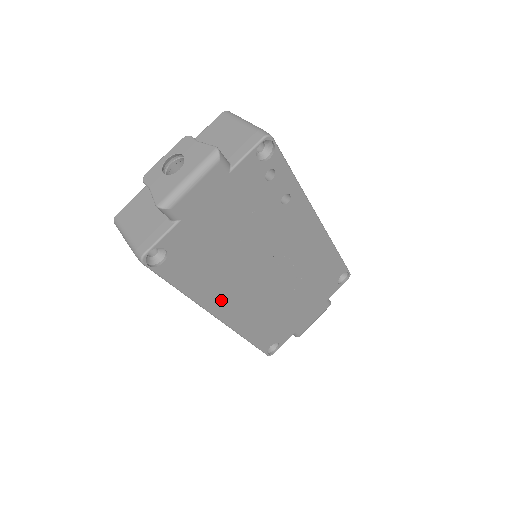
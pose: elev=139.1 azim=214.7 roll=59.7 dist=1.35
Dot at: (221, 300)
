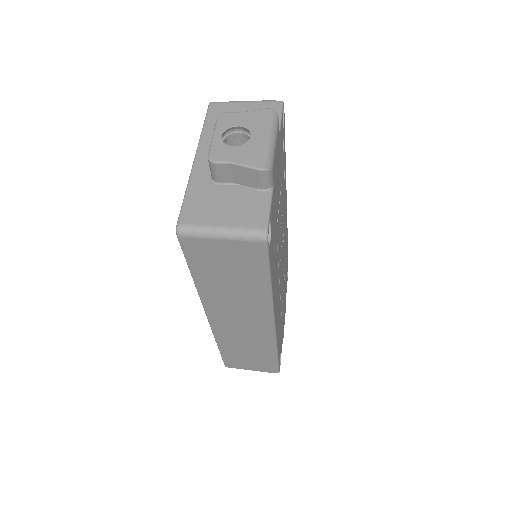
Dot at: (275, 296)
